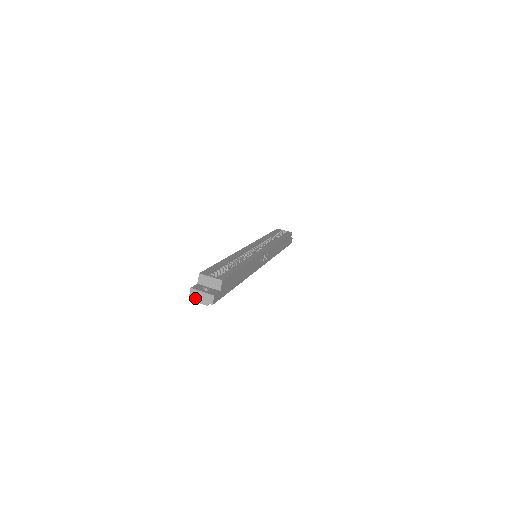
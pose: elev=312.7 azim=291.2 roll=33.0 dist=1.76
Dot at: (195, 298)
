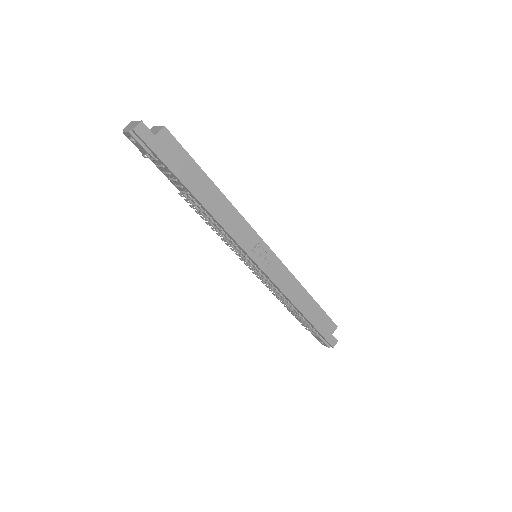
Dot at: (126, 129)
